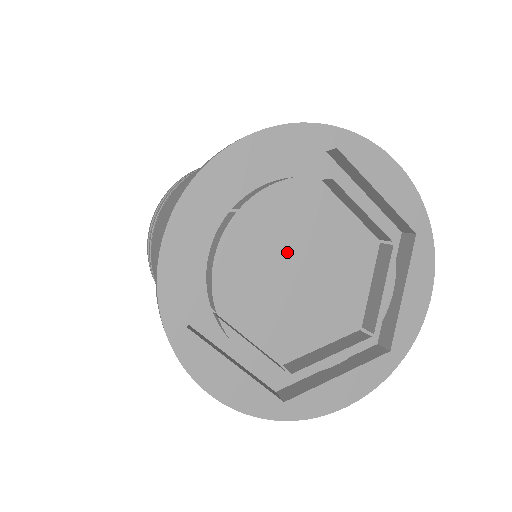
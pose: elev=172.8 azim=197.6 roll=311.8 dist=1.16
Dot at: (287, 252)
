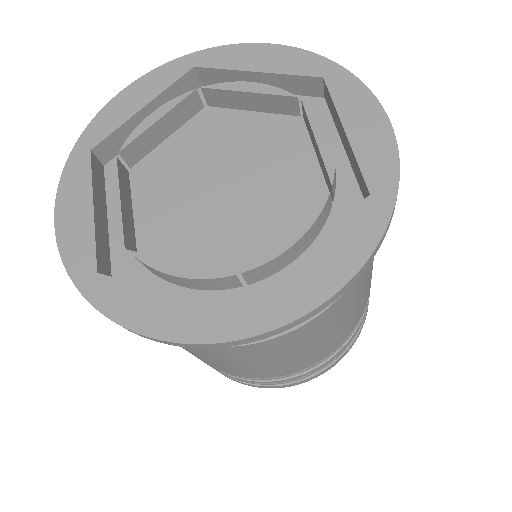
Dot at: (226, 161)
